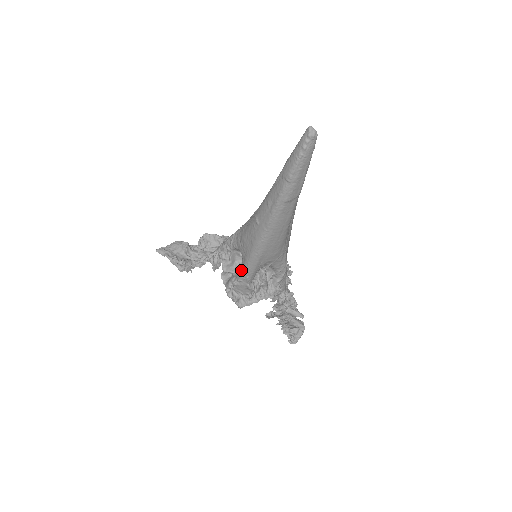
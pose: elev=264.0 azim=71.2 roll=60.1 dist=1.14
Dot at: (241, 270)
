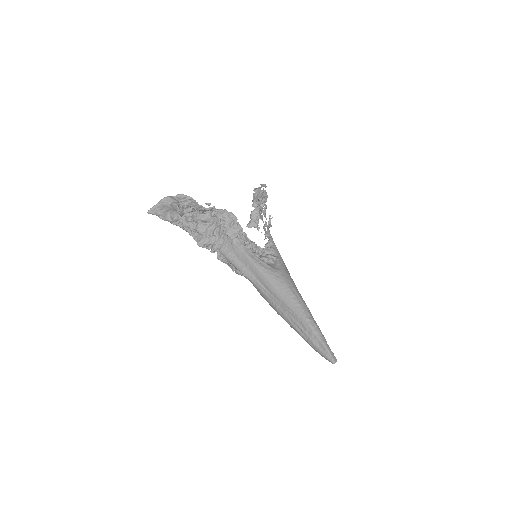
Dot at: occluded
